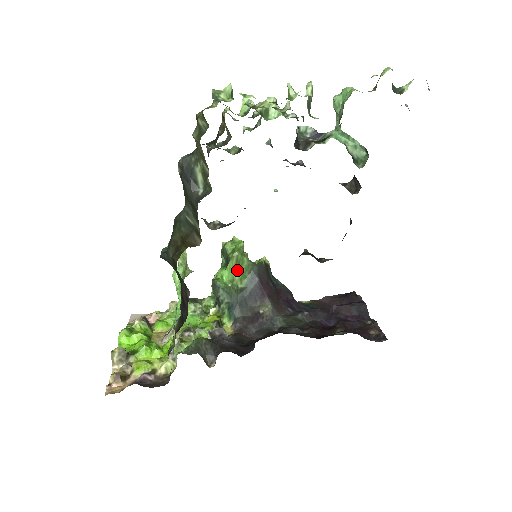
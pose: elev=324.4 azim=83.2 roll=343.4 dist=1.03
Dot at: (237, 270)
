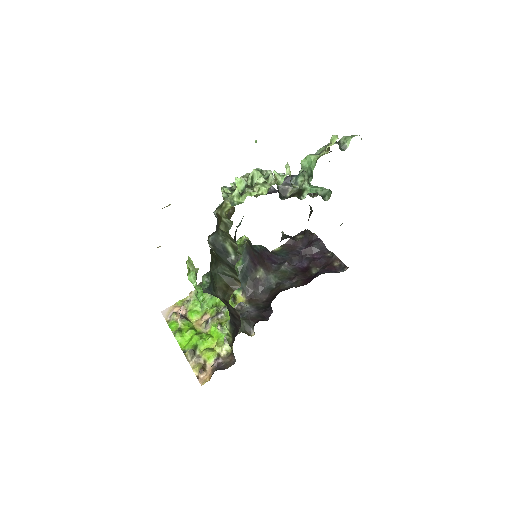
Dot at: occluded
